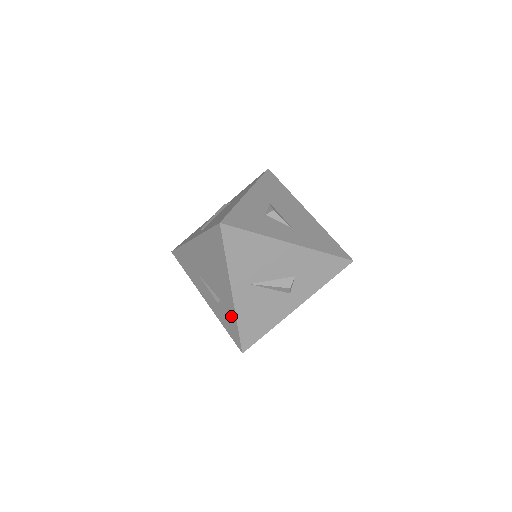
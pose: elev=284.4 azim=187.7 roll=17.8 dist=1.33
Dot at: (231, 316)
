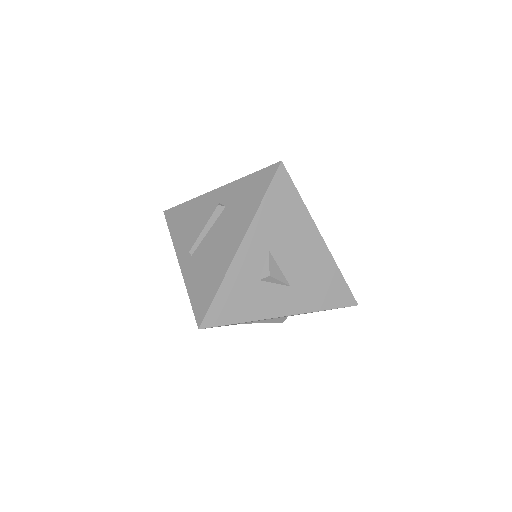
Dot at: occluded
